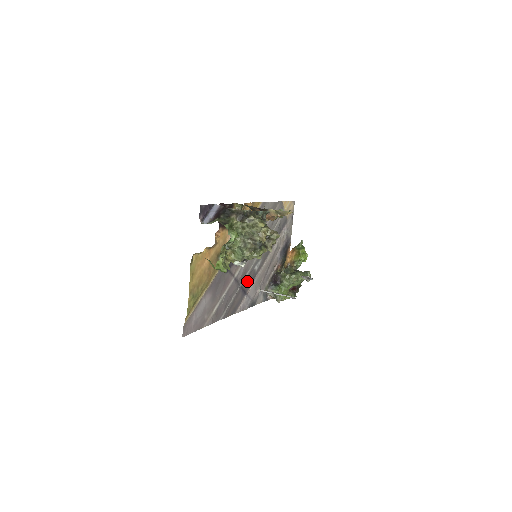
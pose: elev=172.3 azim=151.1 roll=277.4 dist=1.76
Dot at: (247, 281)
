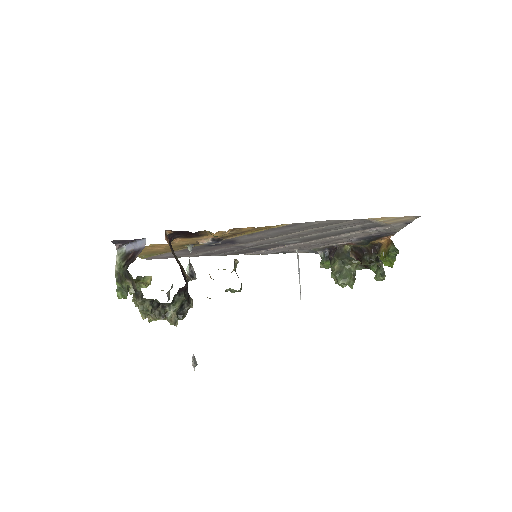
Dot at: (267, 246)
